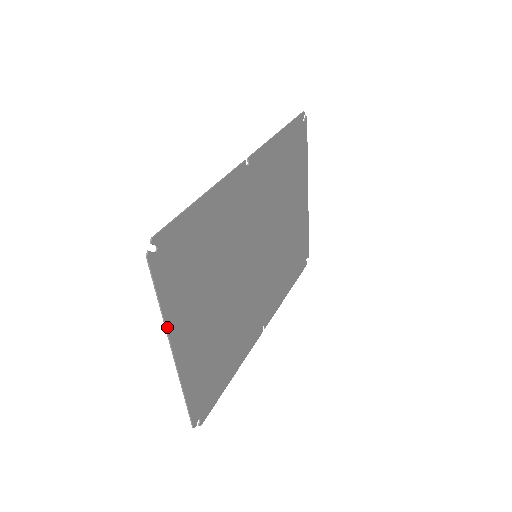
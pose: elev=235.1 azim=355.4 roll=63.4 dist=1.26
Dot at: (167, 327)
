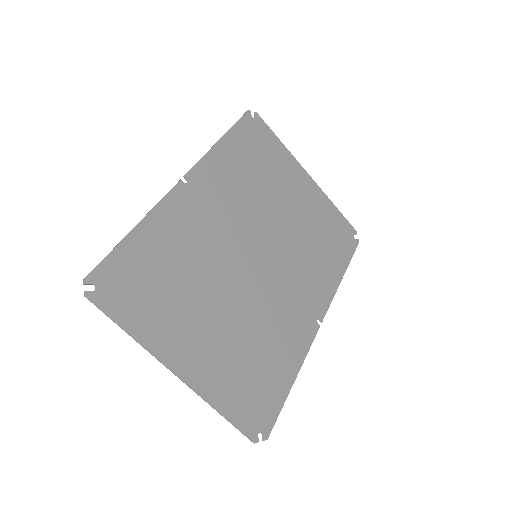
Dot at: (150, 351)
